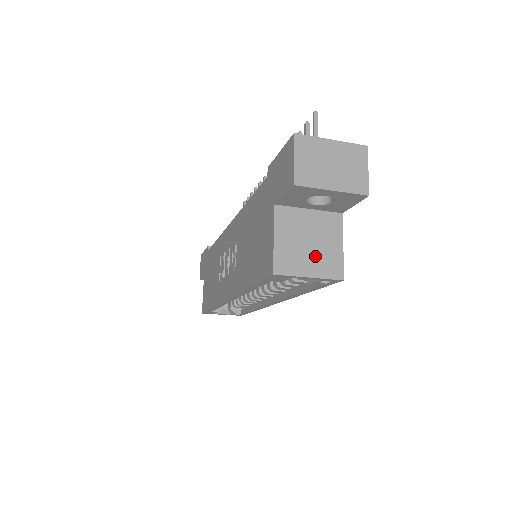
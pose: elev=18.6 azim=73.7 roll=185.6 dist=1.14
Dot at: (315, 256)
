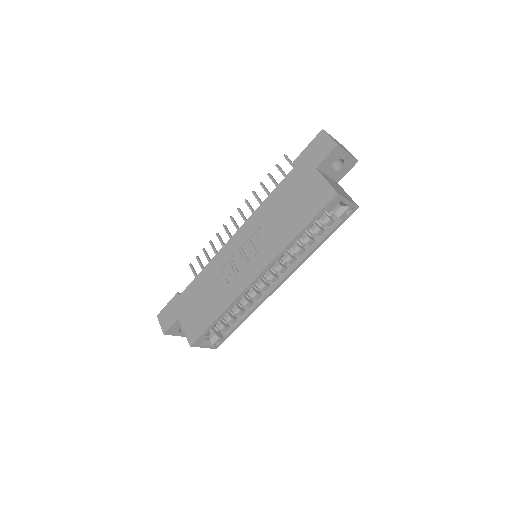
Dot at: (344, 194)
